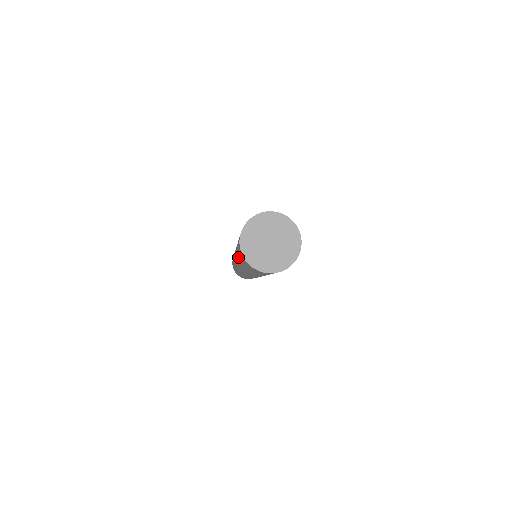
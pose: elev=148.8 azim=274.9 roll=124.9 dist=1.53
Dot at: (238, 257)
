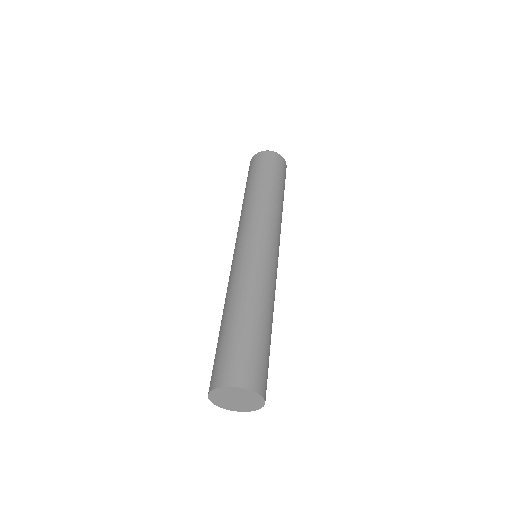
Dot at: occluded
